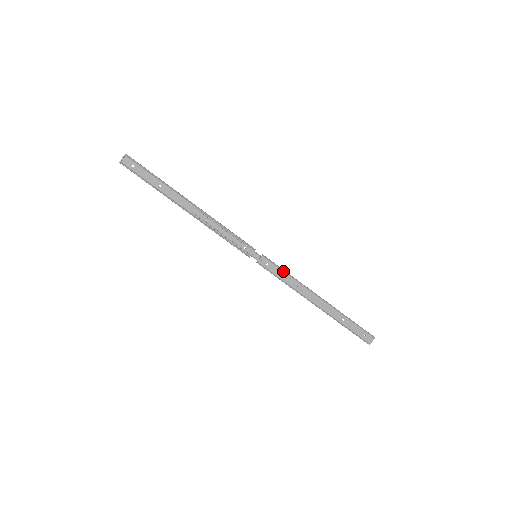
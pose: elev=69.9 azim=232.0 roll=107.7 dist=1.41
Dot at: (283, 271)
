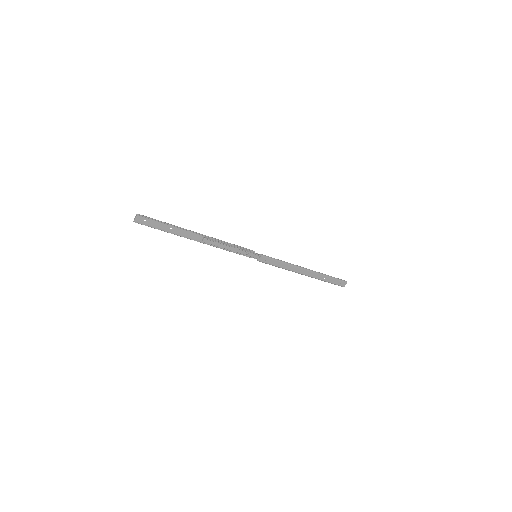
Dot at: (278, 261)
